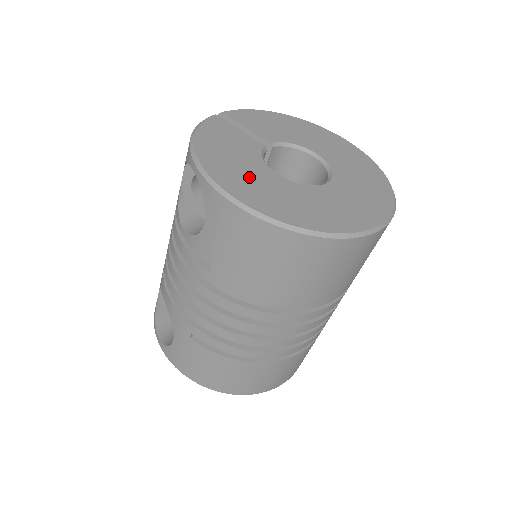
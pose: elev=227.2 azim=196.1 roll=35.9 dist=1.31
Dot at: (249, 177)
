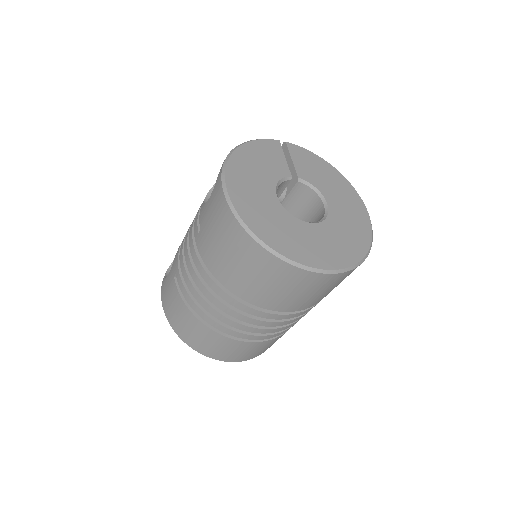
Dot at: (253, 184)
